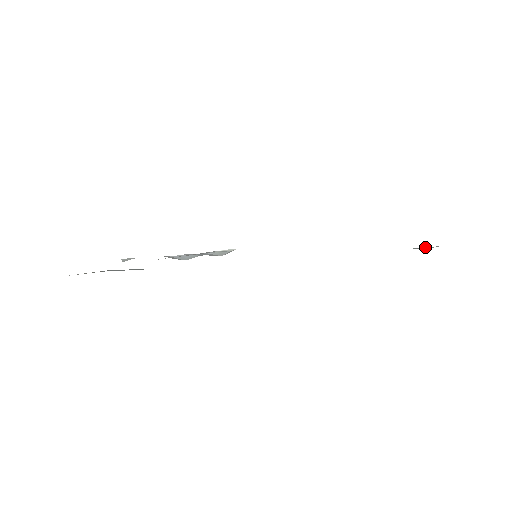
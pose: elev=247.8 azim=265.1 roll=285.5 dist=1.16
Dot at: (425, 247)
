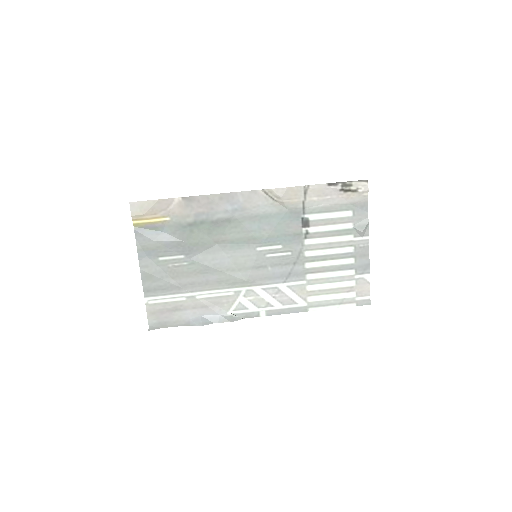
Dot at: (362, 223)
